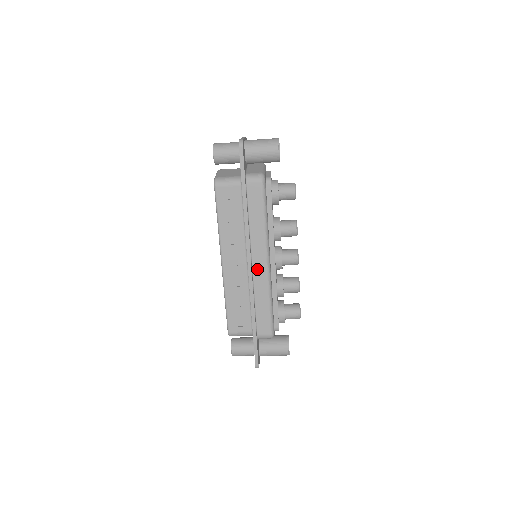
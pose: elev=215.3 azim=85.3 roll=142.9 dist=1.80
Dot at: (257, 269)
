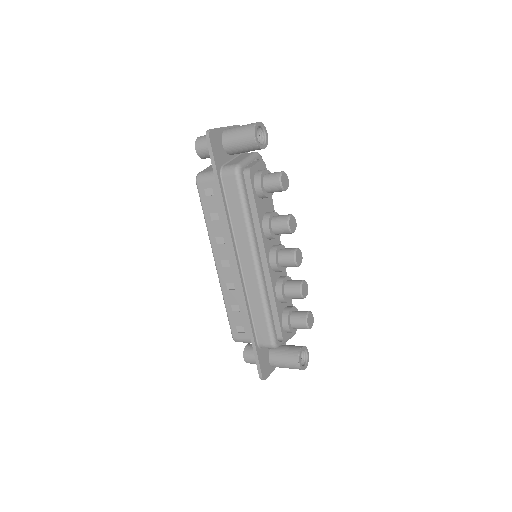
Dot at: (246, 271)
